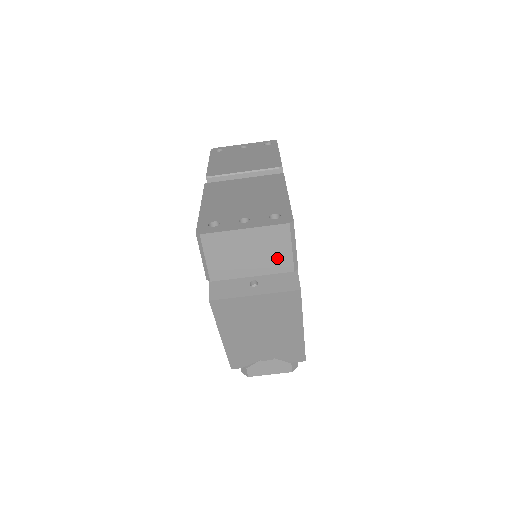
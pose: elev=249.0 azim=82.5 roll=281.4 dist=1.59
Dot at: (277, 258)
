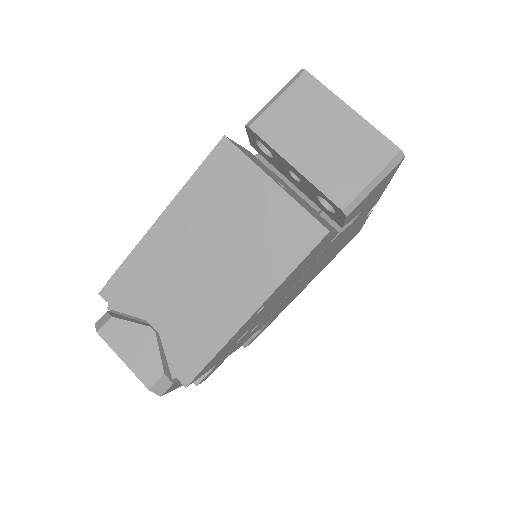
Dot at: (344, 175)
